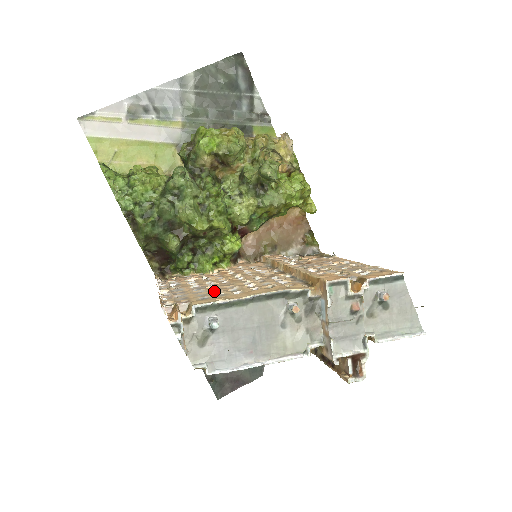
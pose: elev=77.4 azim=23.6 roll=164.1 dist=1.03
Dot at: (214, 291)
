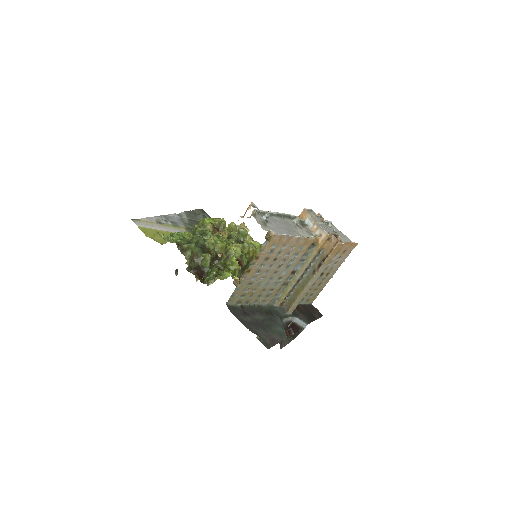
Dot at: occluded
